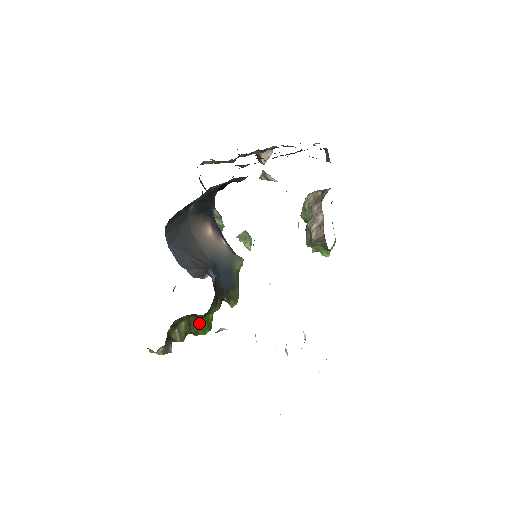
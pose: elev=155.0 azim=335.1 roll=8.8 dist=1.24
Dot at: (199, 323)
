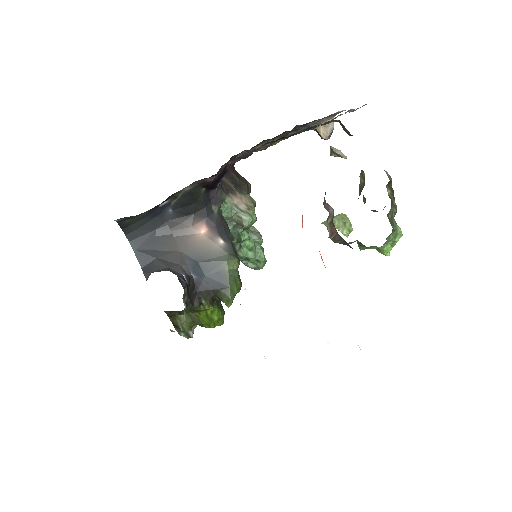
Dot at: (199, 317)
